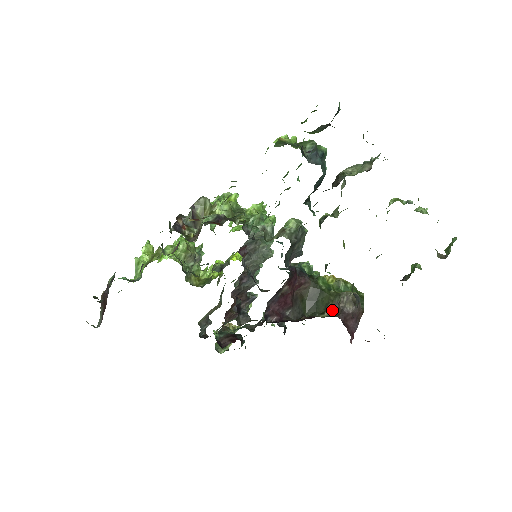
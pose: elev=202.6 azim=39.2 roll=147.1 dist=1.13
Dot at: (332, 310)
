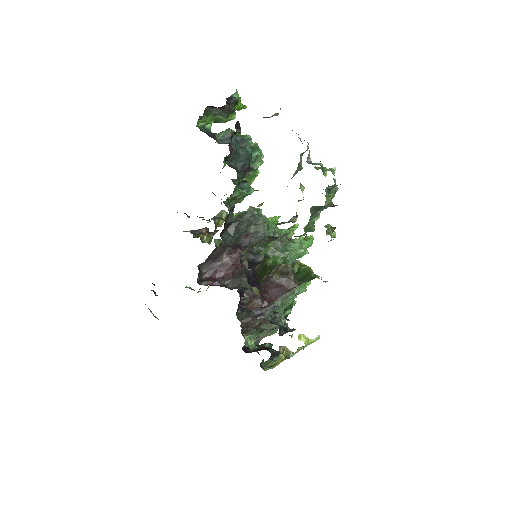
Dot at: (262, 280)
